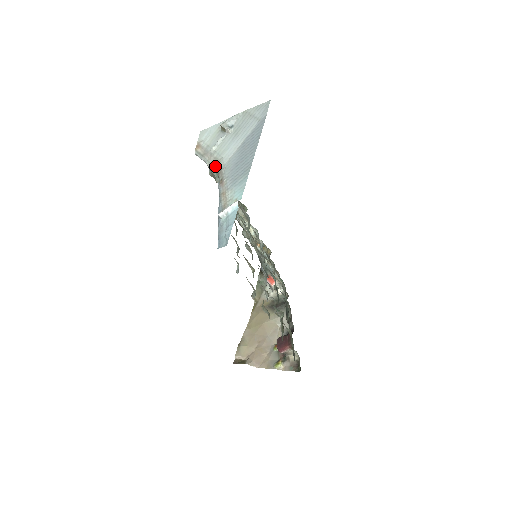
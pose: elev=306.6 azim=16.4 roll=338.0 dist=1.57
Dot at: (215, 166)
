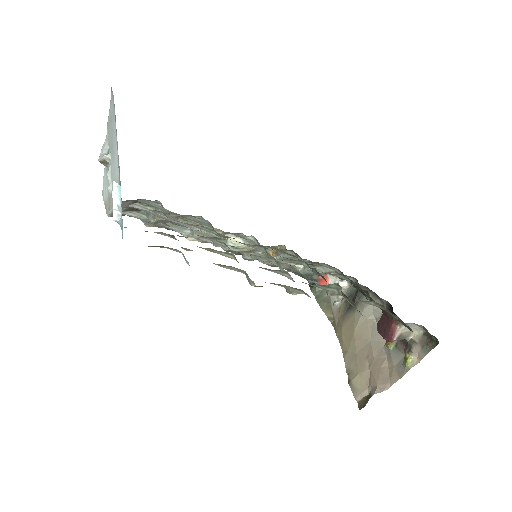
Dot at: occluded
